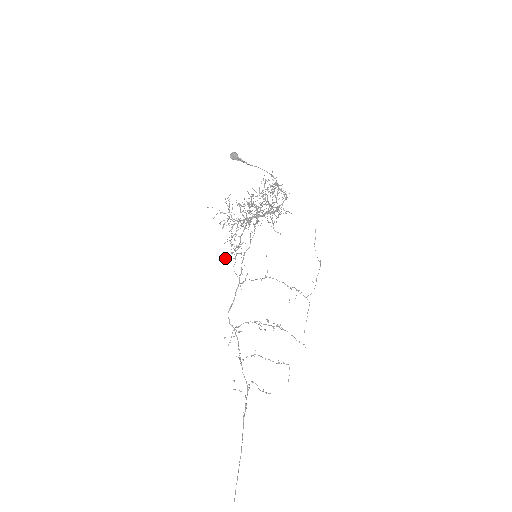
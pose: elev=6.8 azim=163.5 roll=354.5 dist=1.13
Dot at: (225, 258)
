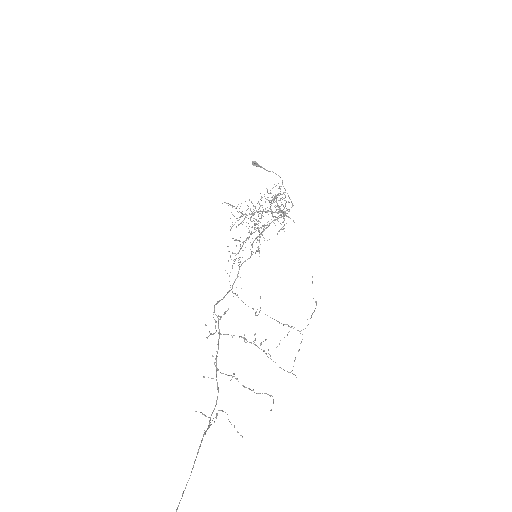
Dot at: (227, 246)
